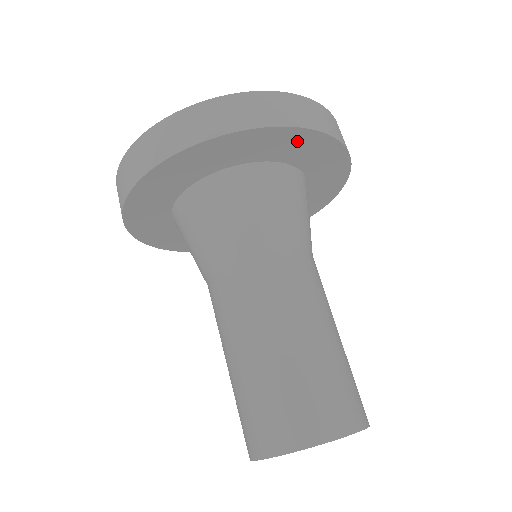
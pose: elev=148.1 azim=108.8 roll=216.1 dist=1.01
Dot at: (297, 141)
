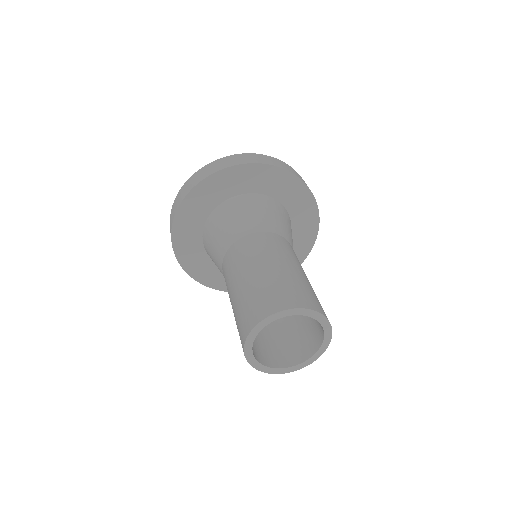
Dot at: (272, 176)
